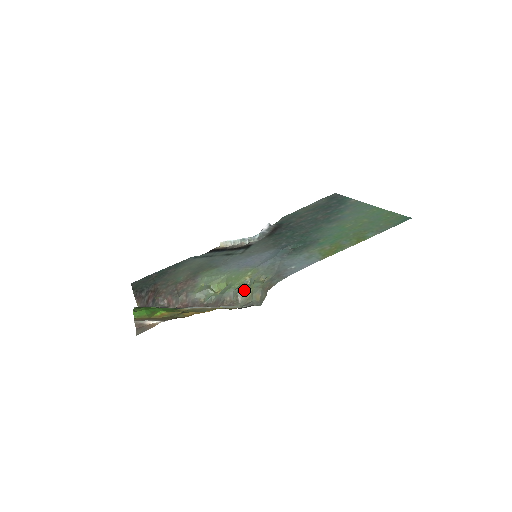
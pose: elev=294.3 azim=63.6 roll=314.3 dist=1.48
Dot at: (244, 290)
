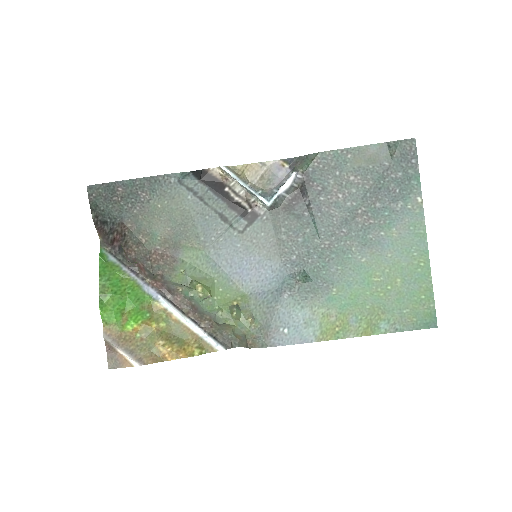
Dot at: (227, 322)
